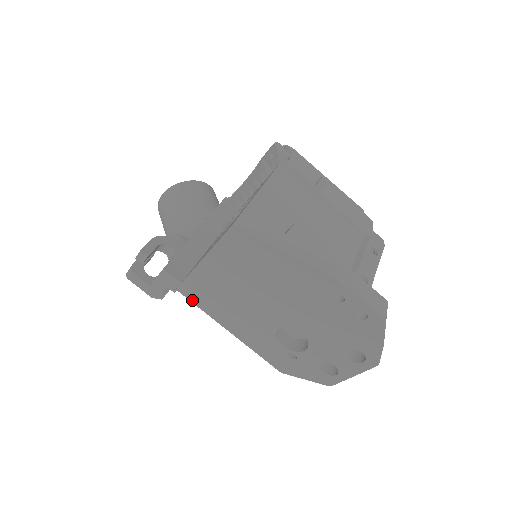
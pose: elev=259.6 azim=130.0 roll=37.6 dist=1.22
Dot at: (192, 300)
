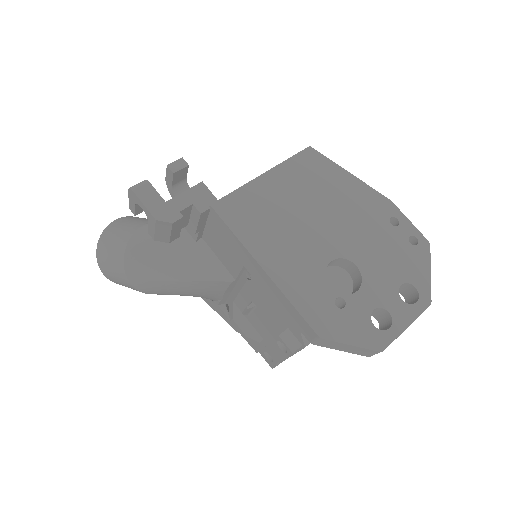
Dot at: (227, 221)
